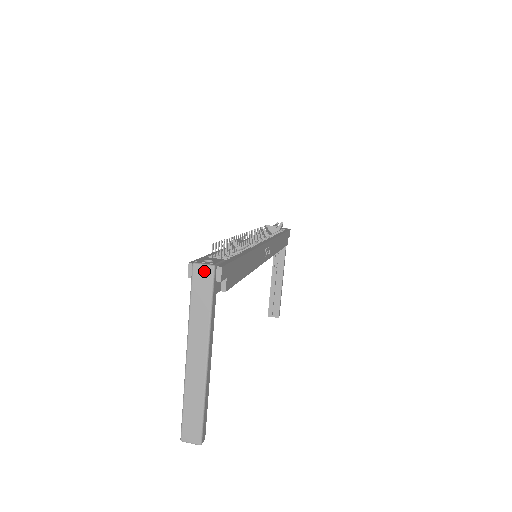
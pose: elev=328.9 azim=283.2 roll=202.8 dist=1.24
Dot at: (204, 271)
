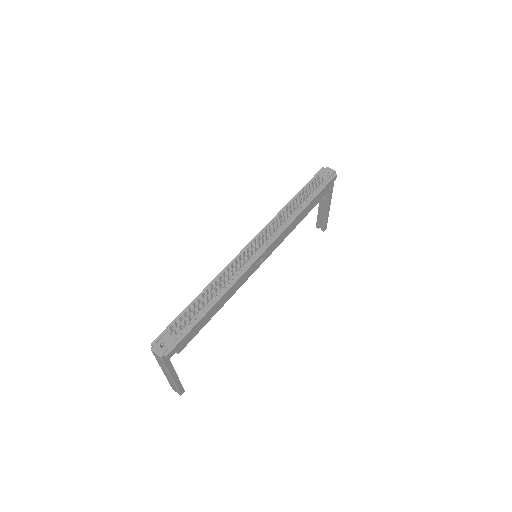
Dot at: (156, 355)
